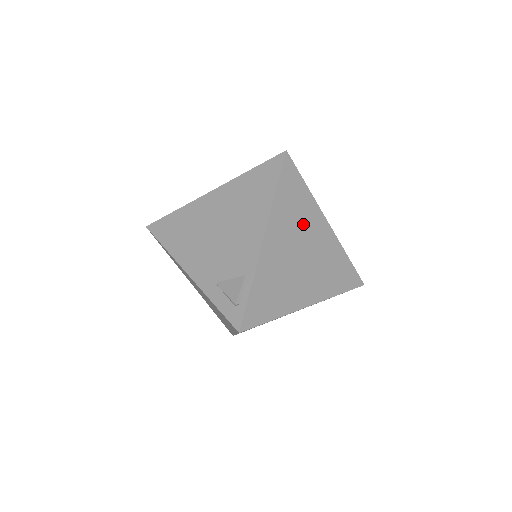
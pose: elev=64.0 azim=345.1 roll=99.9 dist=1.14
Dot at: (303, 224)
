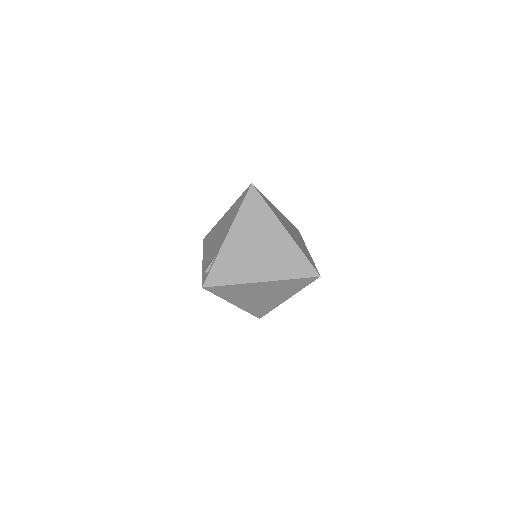
Dot at: (261, 228)
